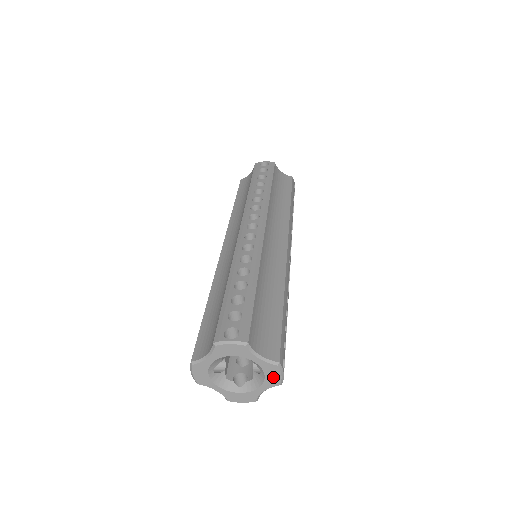
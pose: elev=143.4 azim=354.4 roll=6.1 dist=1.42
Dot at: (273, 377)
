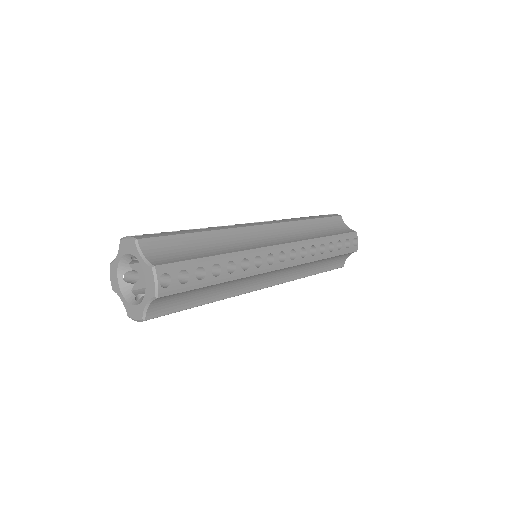
Dot at: (150, 284)
